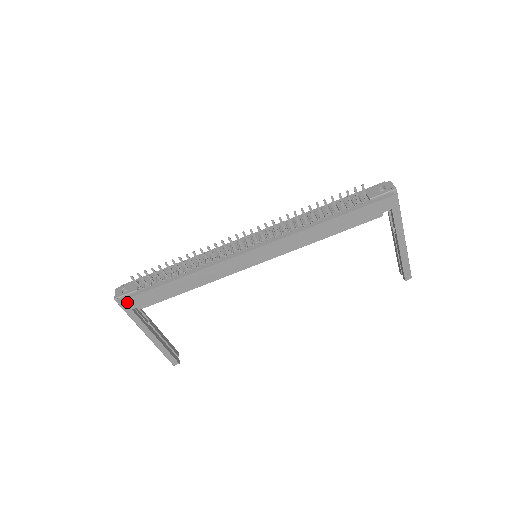
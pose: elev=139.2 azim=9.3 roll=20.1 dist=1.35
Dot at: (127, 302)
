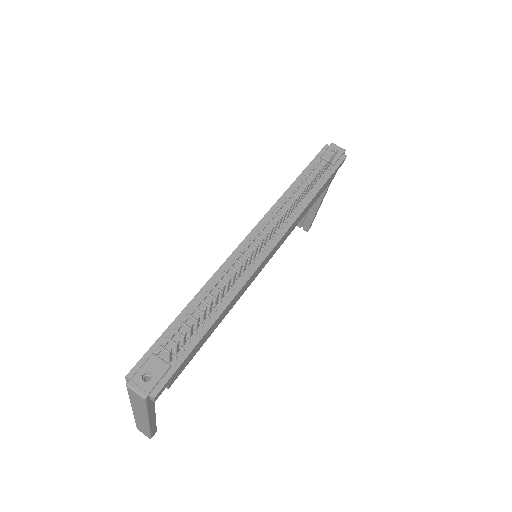
Dot at: (161, 390)
